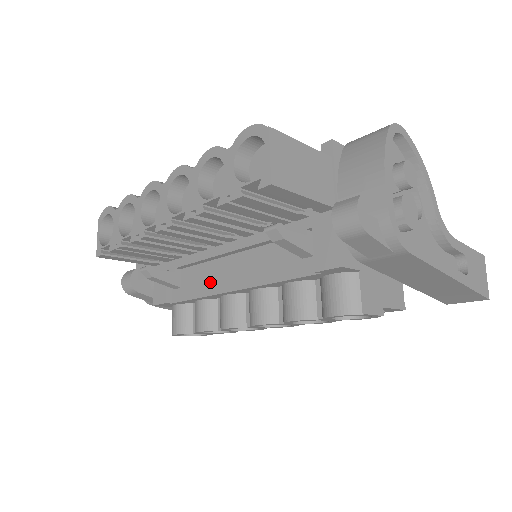
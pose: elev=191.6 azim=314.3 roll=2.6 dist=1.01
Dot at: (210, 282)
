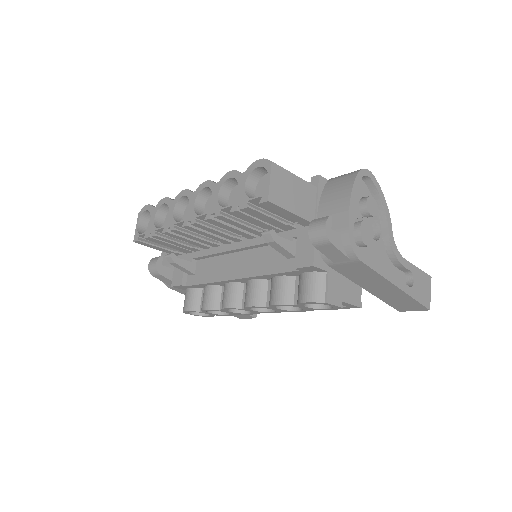
Dot at: (218, 271)
